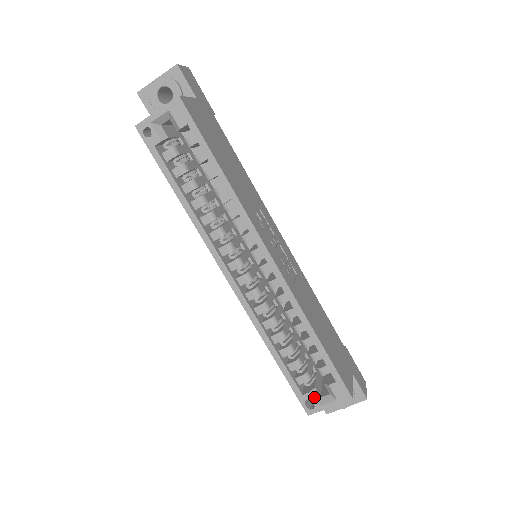
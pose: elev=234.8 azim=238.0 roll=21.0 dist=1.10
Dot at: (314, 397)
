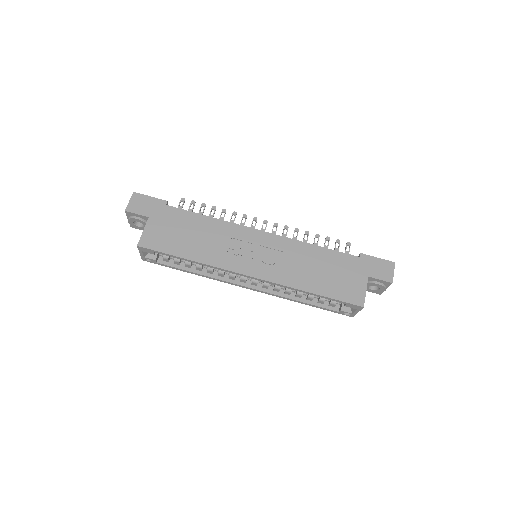
Dot at: (345, 311)
